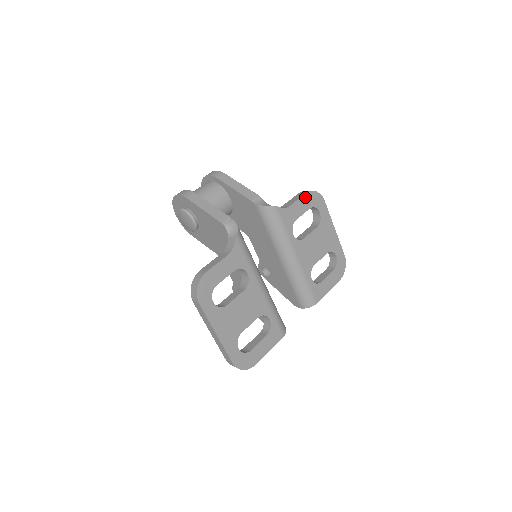
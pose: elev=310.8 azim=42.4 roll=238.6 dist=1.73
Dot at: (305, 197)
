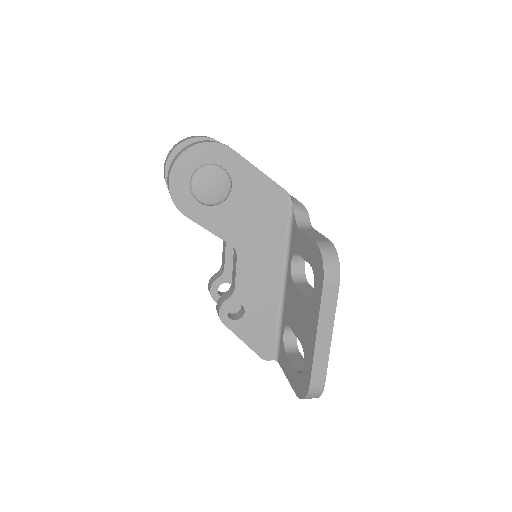
Dot at: occluded
